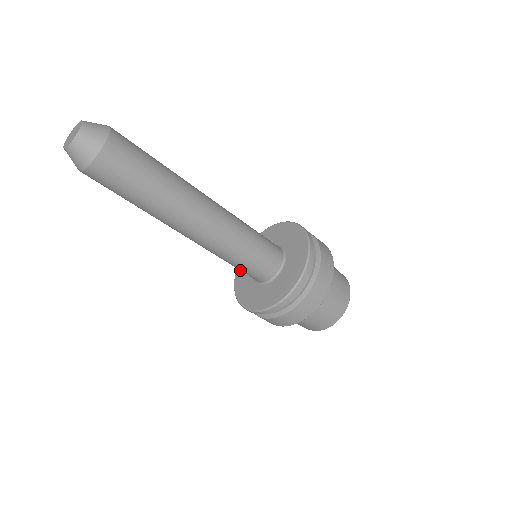
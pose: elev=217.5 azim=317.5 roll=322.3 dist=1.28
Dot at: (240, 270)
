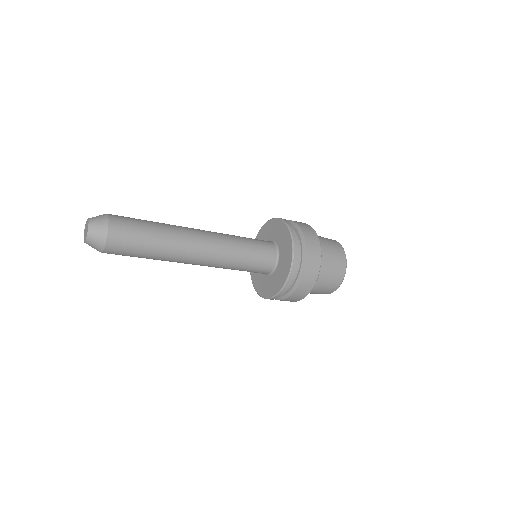
Dot at: occluded
